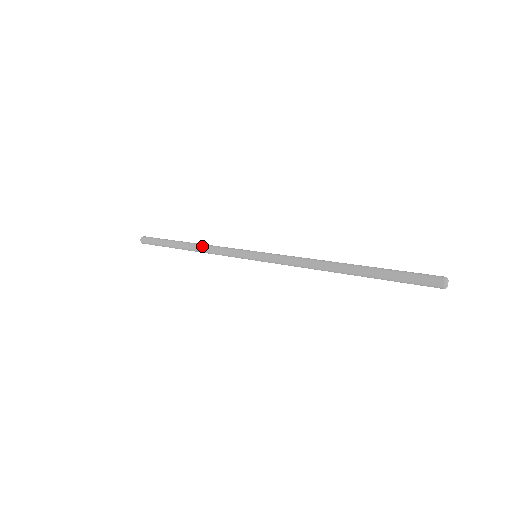
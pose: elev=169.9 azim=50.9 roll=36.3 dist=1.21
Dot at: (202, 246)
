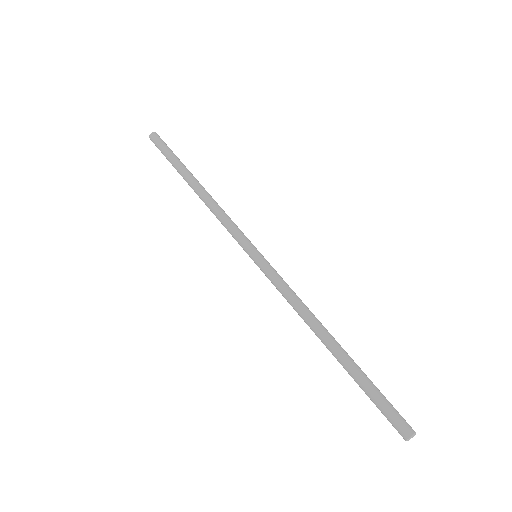
Dot at: (210, 199)
